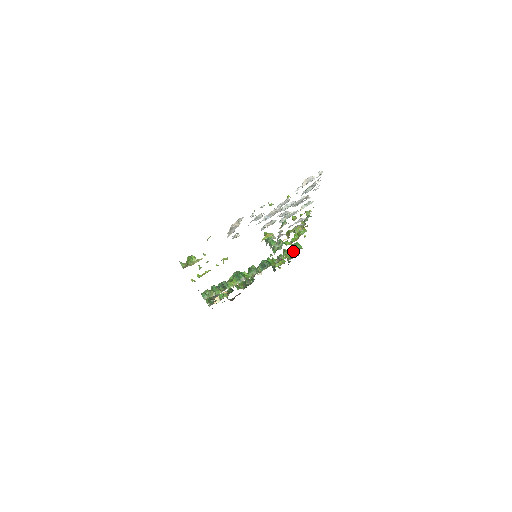
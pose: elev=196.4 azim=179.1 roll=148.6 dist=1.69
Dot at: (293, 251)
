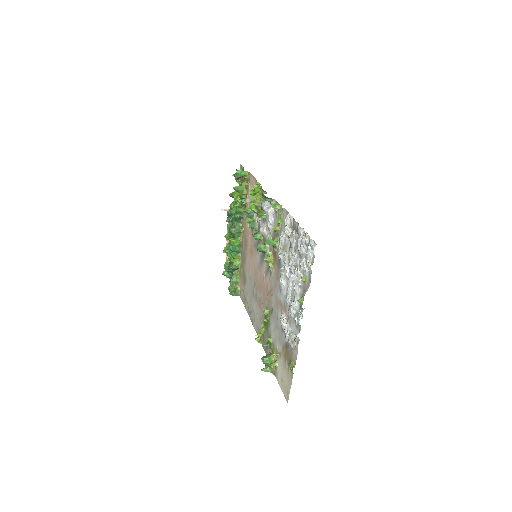
Dot at: (242, 181)
